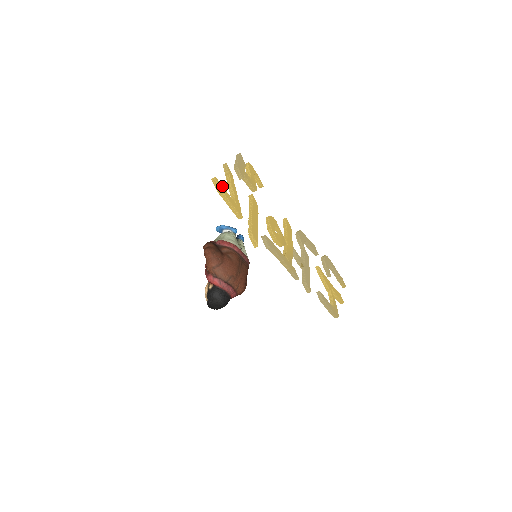
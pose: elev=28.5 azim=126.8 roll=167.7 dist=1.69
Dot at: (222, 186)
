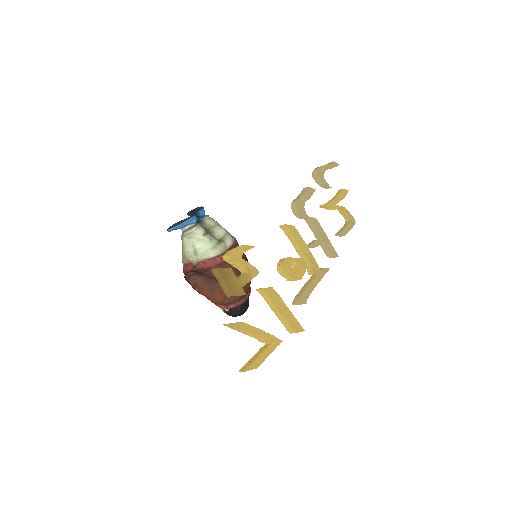
Dot at: (253, 362)
